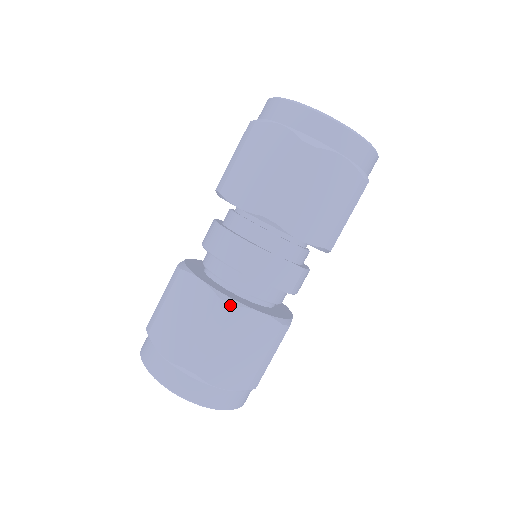
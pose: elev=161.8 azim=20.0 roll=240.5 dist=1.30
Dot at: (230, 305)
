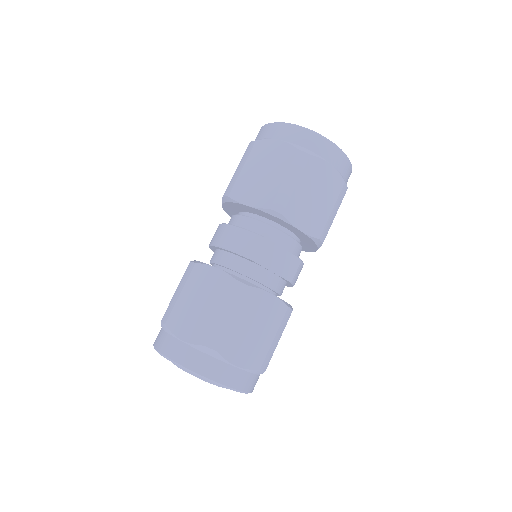
Dot at: (246, 285)
